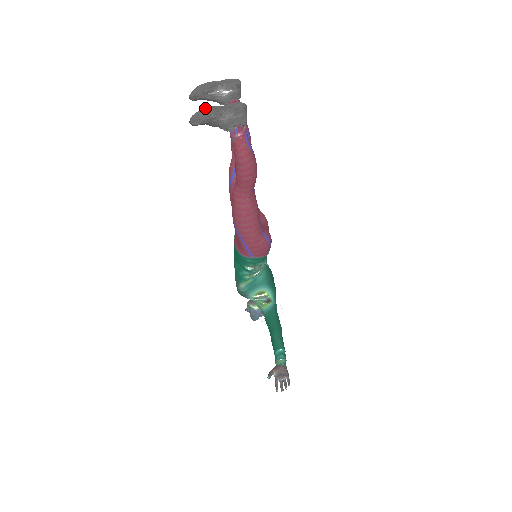
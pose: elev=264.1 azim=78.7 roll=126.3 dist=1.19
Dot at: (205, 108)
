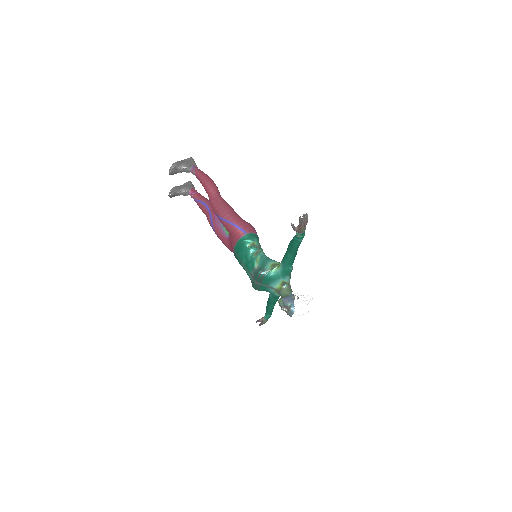
Dot at: occluded
